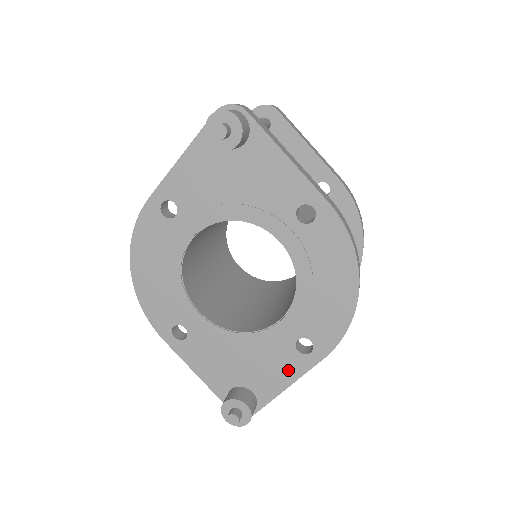
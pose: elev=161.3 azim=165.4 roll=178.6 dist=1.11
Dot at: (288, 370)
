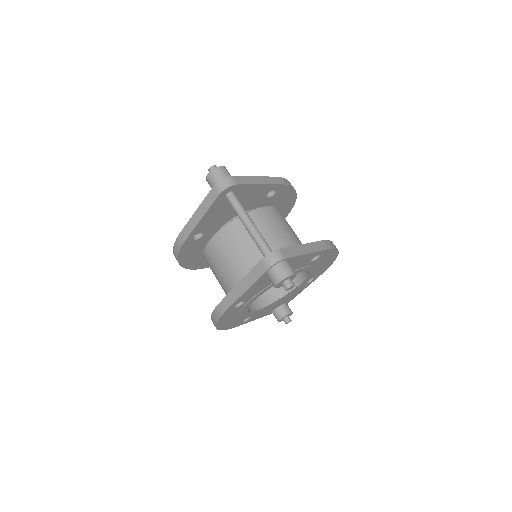
Dot at: (302, 289)
